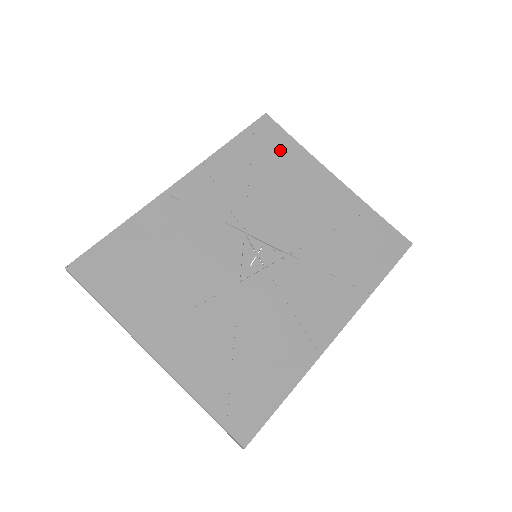
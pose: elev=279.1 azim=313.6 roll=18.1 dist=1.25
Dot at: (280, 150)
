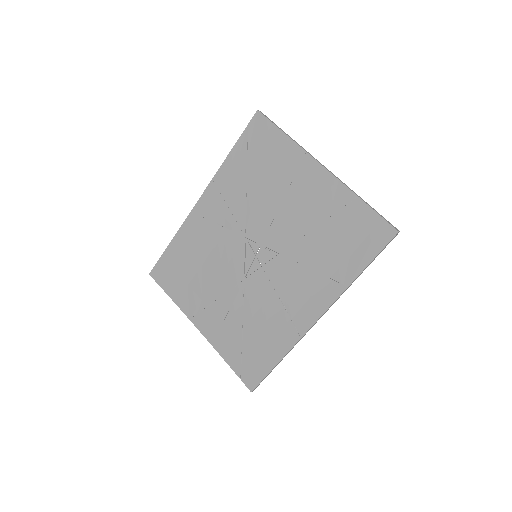
Dot at: (271, 149)
